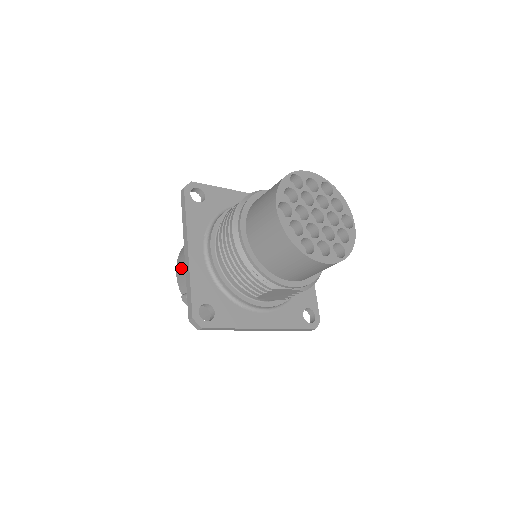
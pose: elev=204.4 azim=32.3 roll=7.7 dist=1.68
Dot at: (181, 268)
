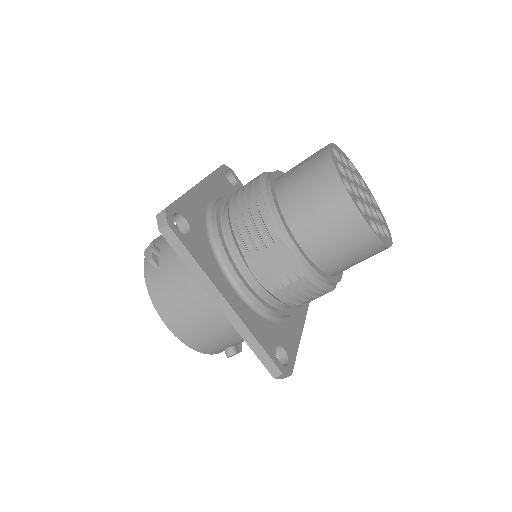
Dot at: occluded
